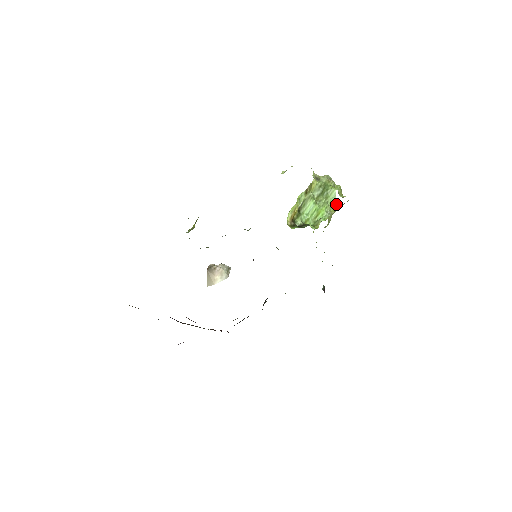
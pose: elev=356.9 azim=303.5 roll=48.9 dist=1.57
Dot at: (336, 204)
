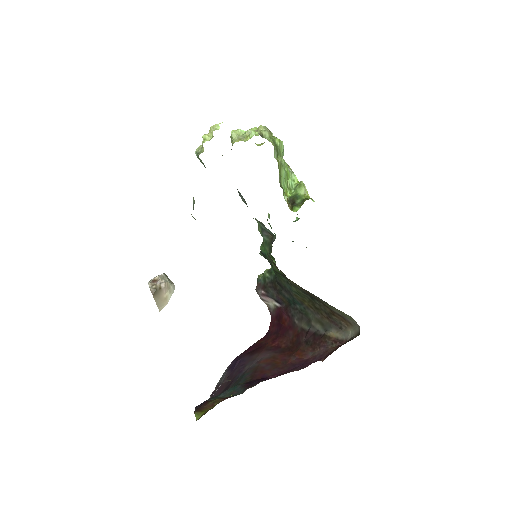
Dot at: occluded
